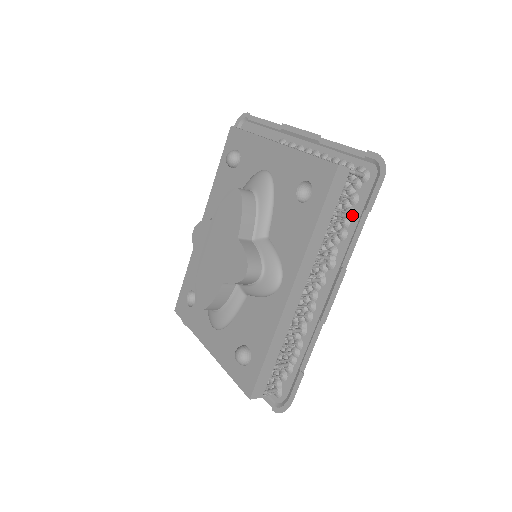
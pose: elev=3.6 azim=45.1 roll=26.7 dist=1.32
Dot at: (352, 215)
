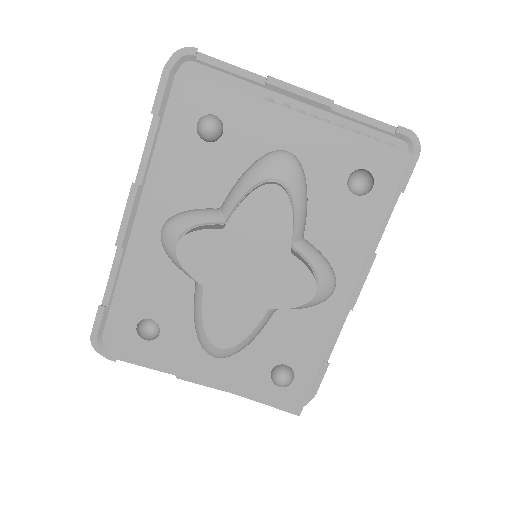
Dot at: occluded
